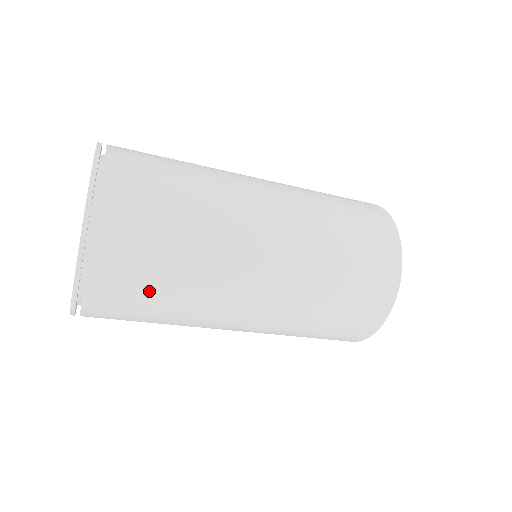
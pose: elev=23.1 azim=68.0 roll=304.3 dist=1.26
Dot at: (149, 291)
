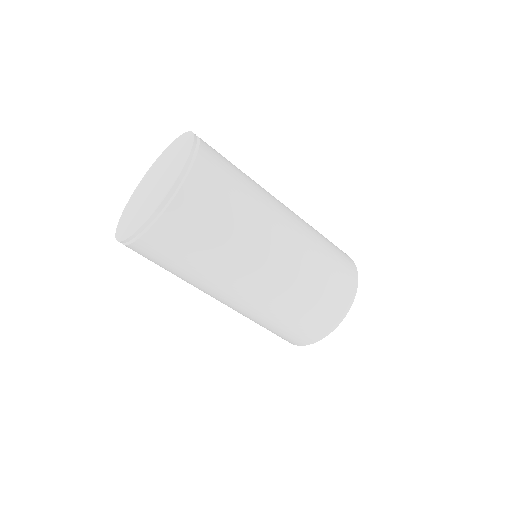
Dot at: (174, 261)
